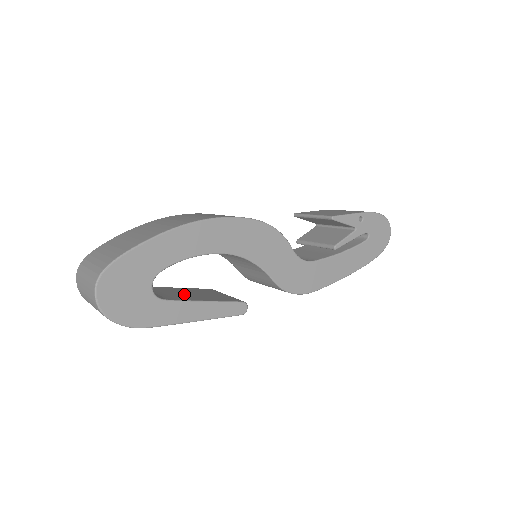
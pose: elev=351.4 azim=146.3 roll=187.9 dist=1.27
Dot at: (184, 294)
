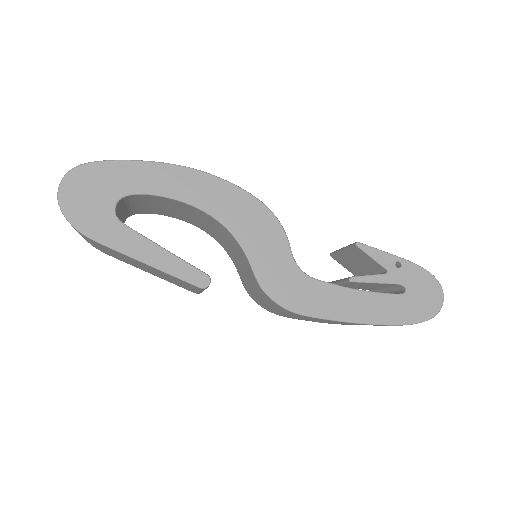
Dot at: occluded
